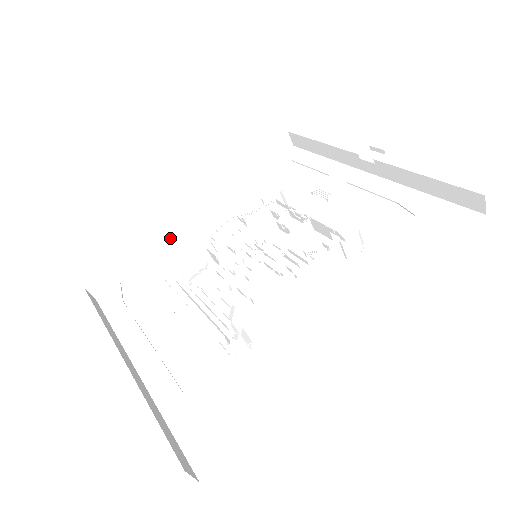
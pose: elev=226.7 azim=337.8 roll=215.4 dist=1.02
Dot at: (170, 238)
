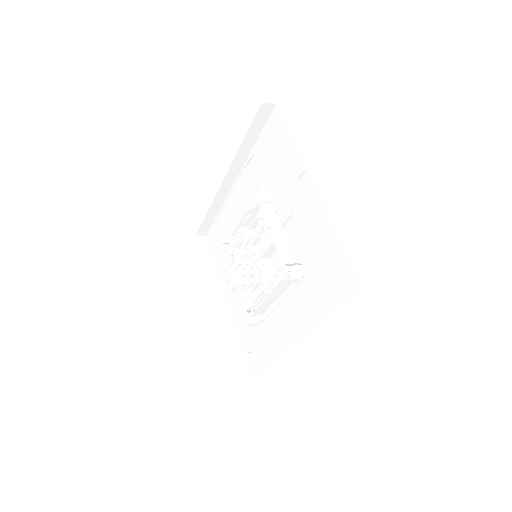
Dot at: (218, 216)
